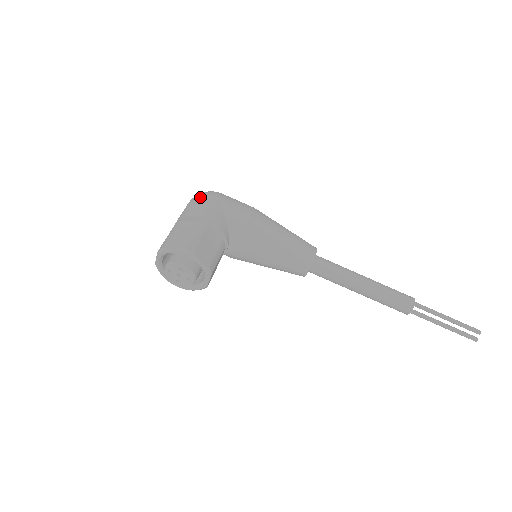
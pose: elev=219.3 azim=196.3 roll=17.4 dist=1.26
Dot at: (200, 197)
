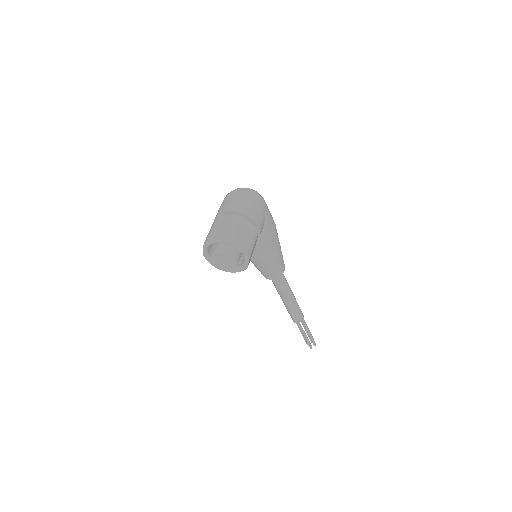
Dot at: (256, 199)
